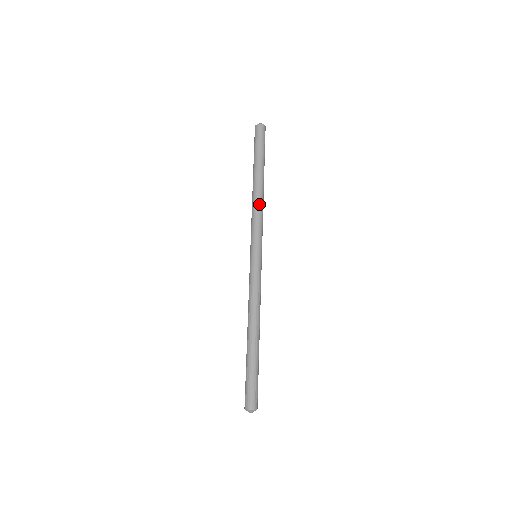
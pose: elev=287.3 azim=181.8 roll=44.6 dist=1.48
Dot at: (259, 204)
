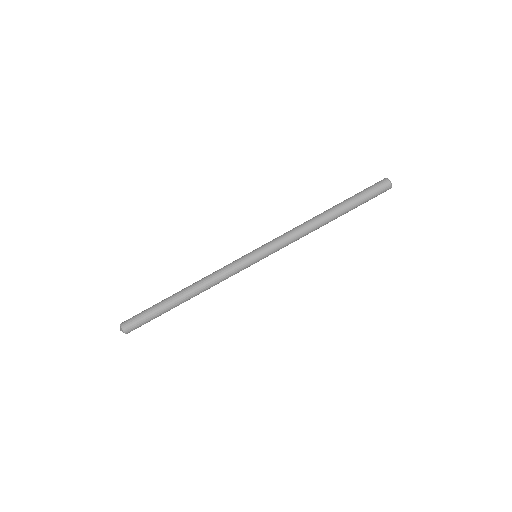
Dot at: (307, 233)
